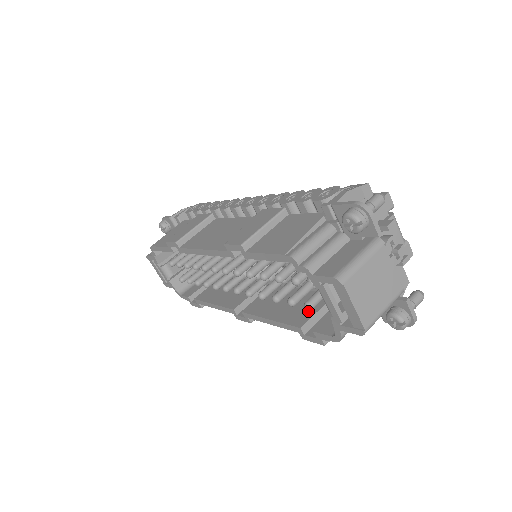
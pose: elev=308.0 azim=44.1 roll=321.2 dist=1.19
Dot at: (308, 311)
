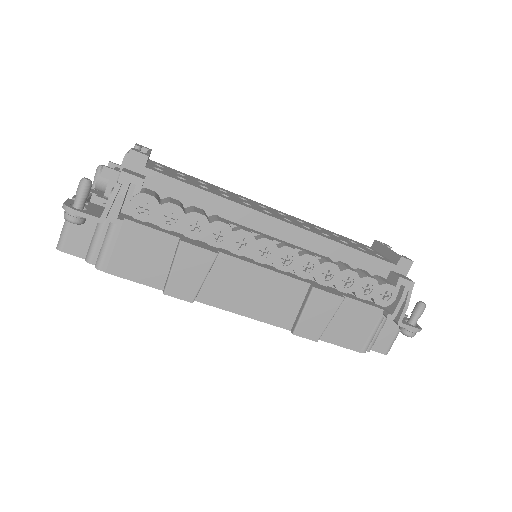
Dot at: occluded
